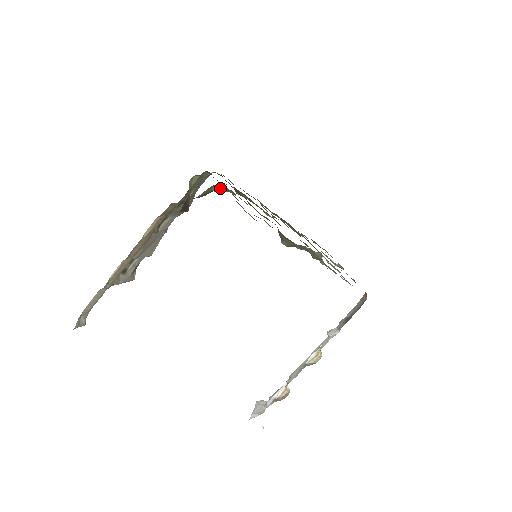
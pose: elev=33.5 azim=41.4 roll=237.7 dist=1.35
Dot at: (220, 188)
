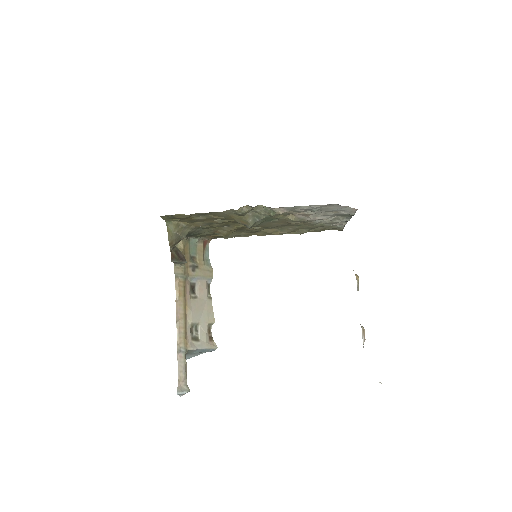
Dot at: (173, 226)
